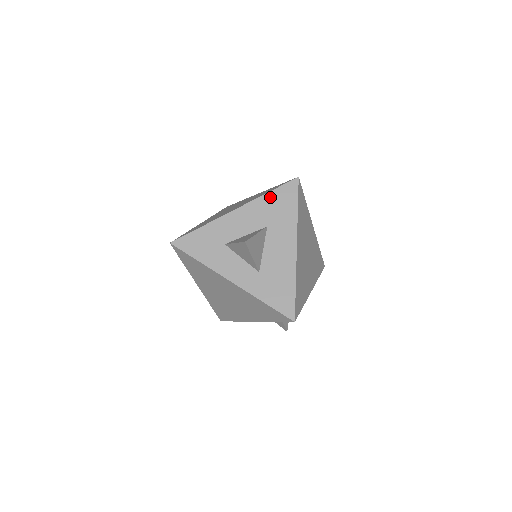
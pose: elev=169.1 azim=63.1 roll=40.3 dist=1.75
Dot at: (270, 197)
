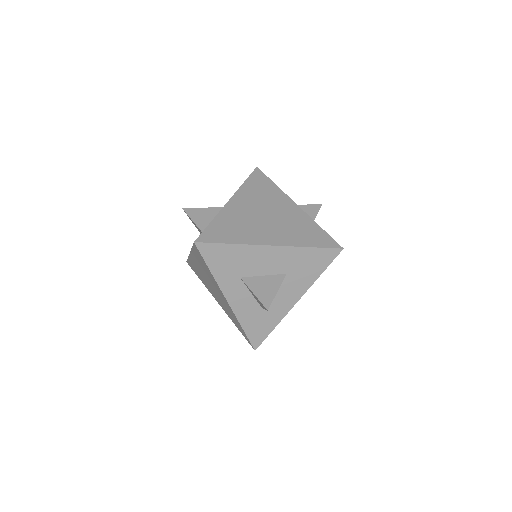
Dot at: occluded
